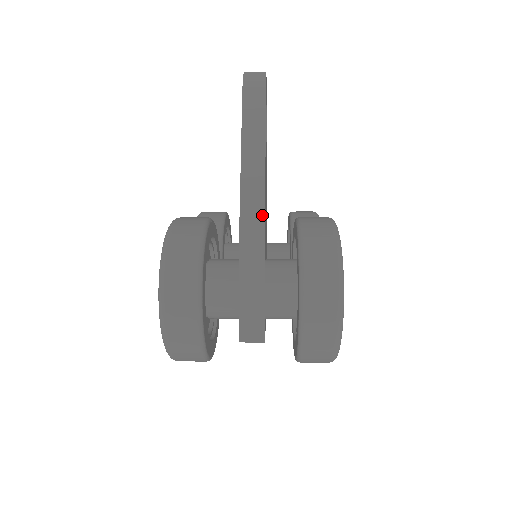
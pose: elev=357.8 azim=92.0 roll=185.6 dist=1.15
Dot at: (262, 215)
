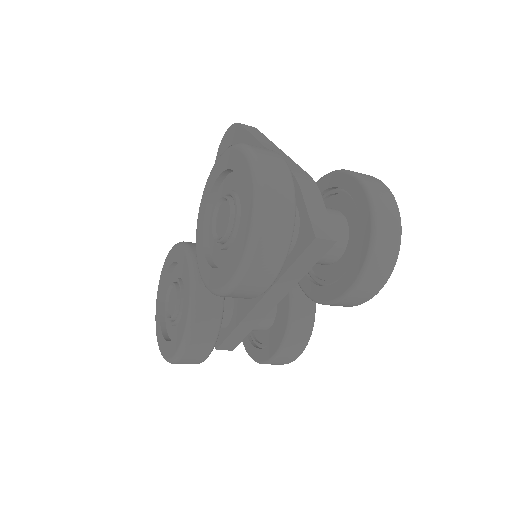
Dot at: (296, 164)
